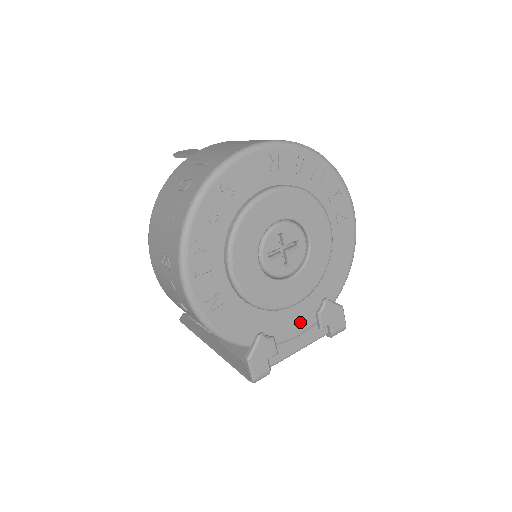
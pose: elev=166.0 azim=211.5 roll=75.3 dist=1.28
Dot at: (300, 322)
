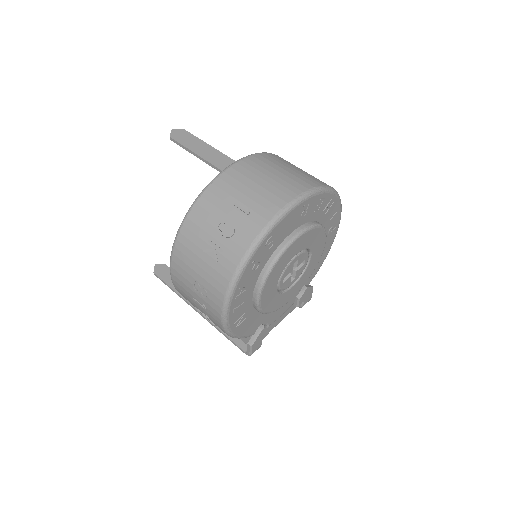
Dot at: (285, 307)
